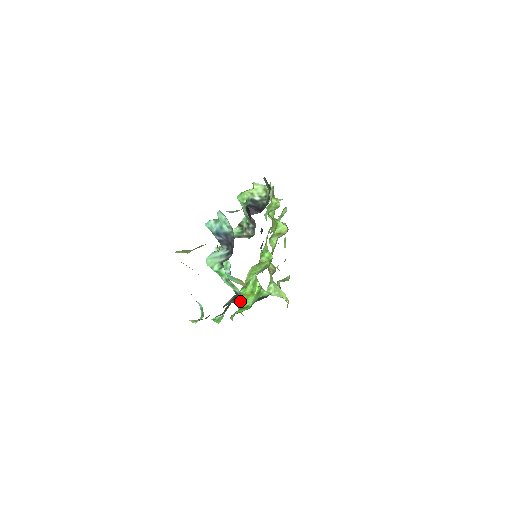
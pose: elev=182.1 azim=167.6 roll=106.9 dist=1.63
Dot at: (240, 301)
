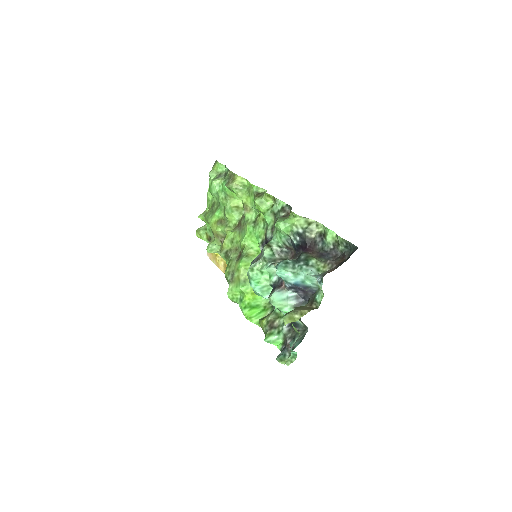
Dot at: (246, 299)
